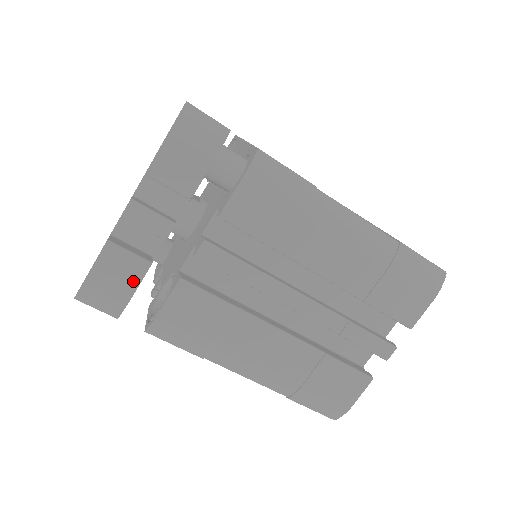
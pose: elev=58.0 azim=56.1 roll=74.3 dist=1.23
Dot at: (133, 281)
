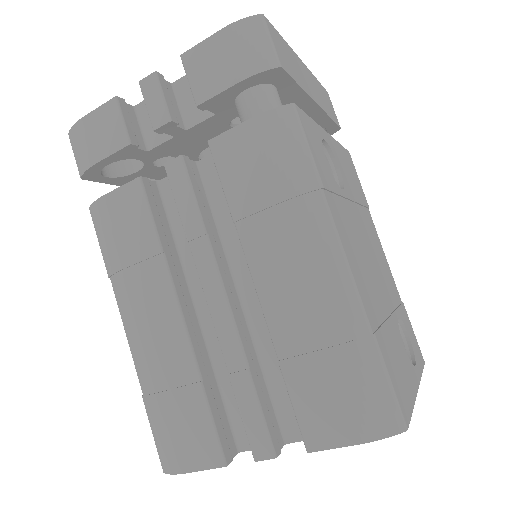
Dot at: (108, 149)
